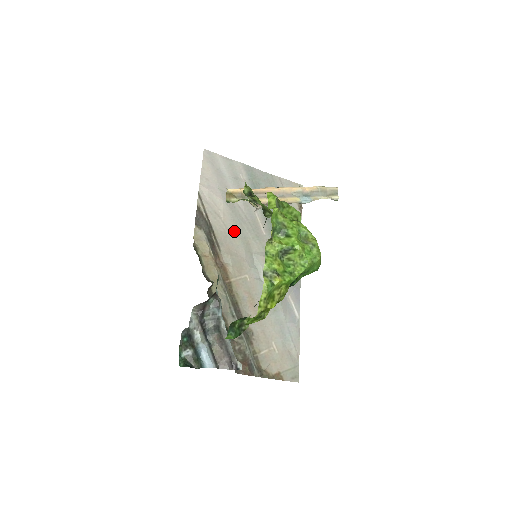
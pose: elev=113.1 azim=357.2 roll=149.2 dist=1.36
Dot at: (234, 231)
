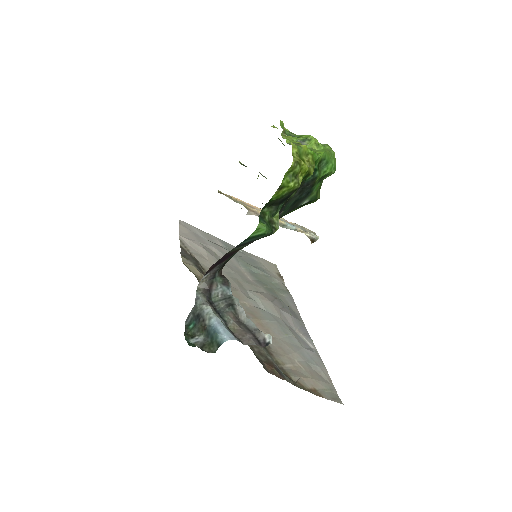
Dot at: (222, 271)
